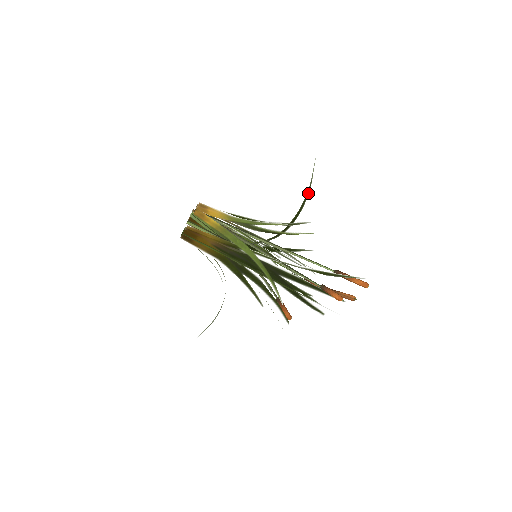
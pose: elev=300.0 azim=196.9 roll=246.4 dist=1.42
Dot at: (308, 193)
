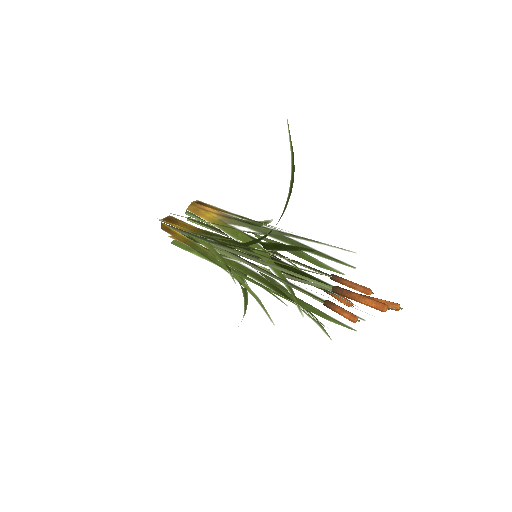
Dot at: (291, 174)
